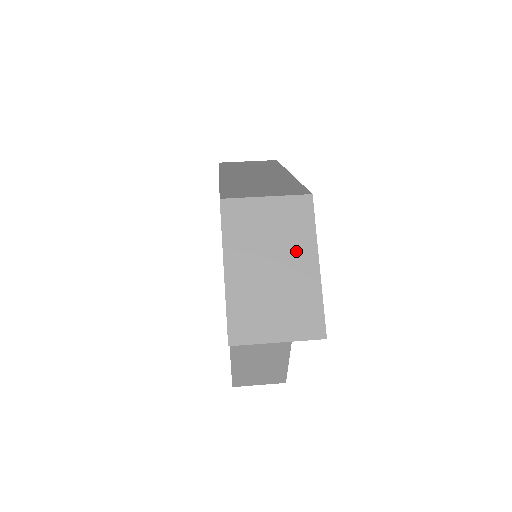
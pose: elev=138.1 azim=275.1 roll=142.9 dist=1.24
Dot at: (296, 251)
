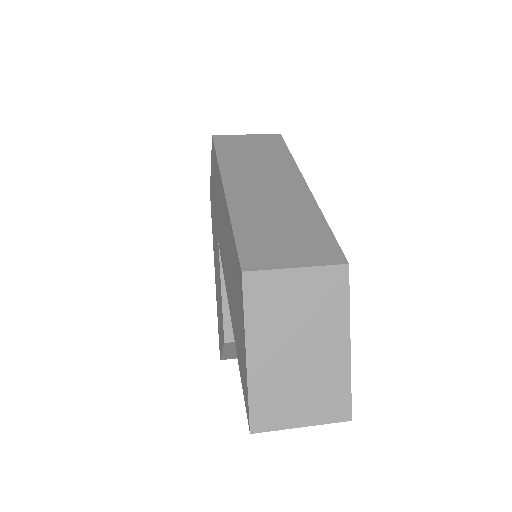
Dot at: (326, 331)
